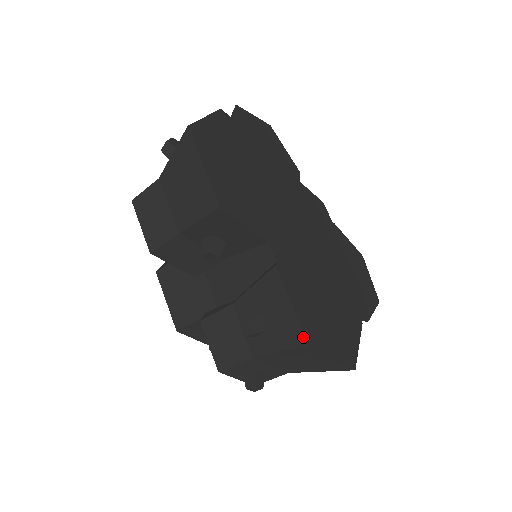
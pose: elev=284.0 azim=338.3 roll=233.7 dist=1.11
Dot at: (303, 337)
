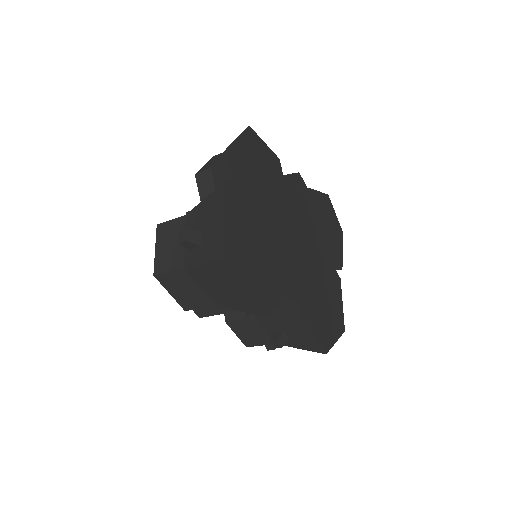
Dot at: (322, 350)
